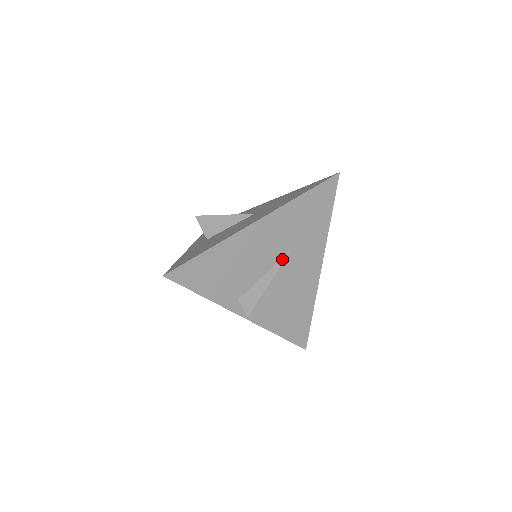
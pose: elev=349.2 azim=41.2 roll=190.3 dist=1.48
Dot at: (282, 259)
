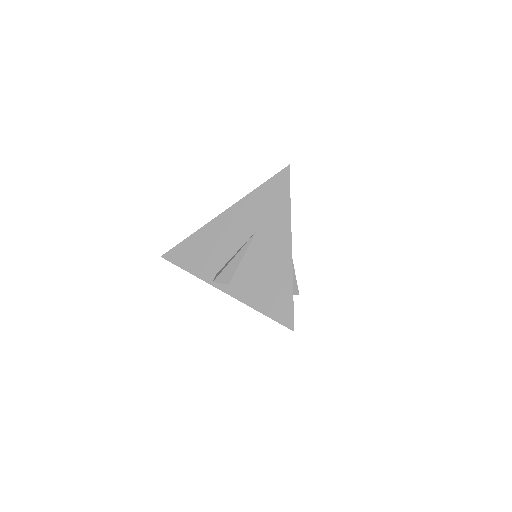
Dot at: (249, 239)
